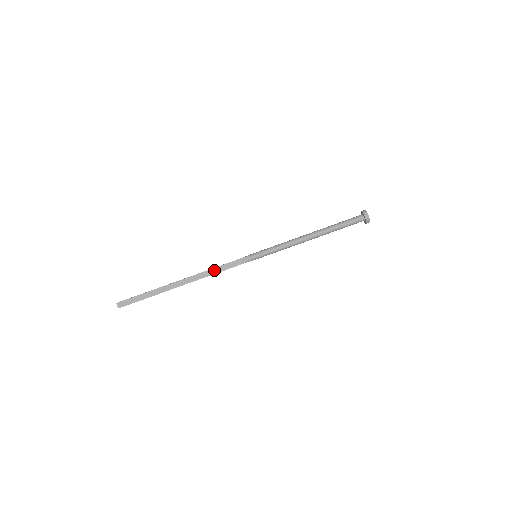
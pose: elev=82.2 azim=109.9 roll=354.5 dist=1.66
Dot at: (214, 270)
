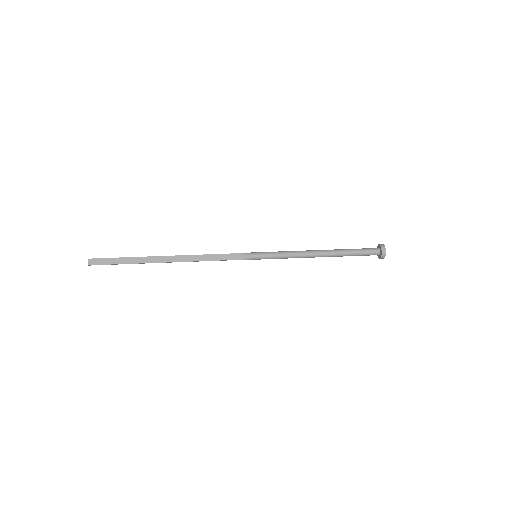
Dot at: (207, 257)
